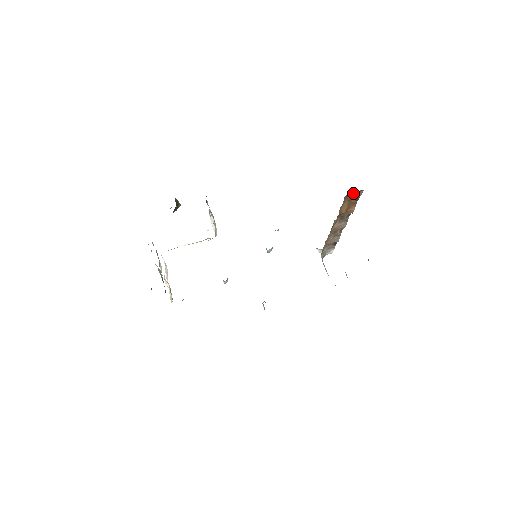
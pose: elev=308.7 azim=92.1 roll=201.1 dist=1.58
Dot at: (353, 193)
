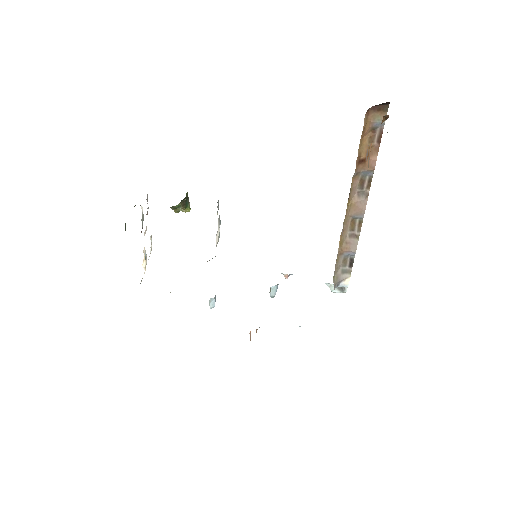
Dot at: (375, 114)
